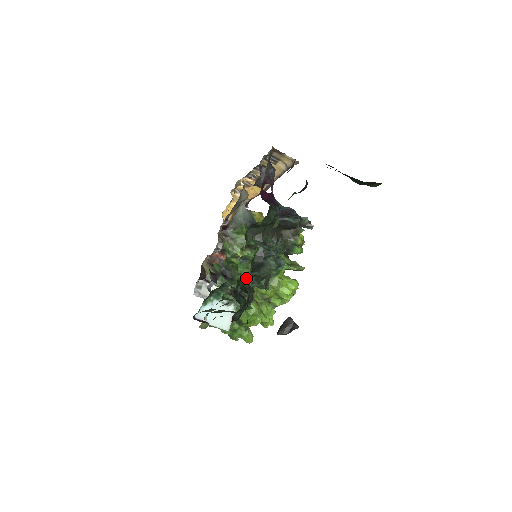
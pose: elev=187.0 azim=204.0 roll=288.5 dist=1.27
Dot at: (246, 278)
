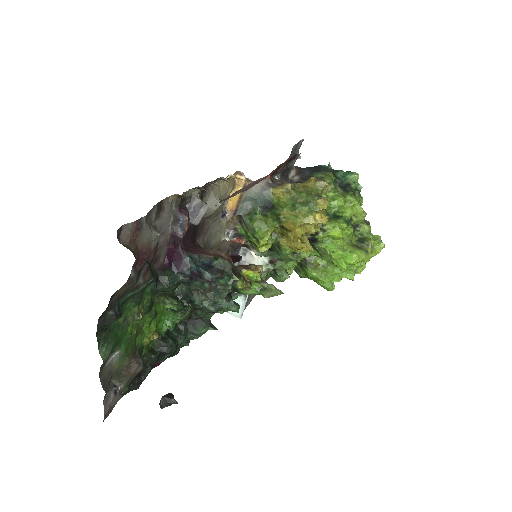
Dot at: (153, 340)
